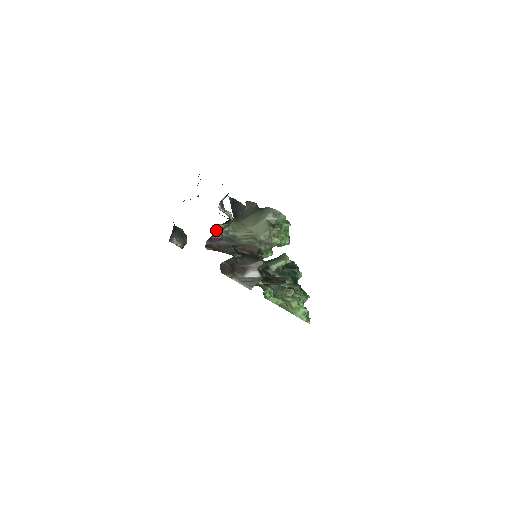
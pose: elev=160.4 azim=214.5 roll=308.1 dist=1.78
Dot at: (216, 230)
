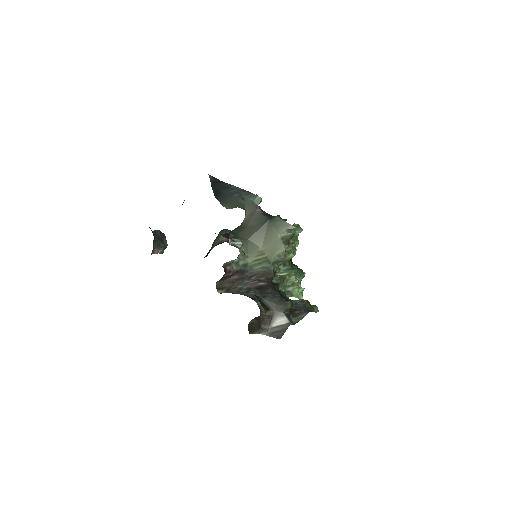
Dot at: (226, 266)
